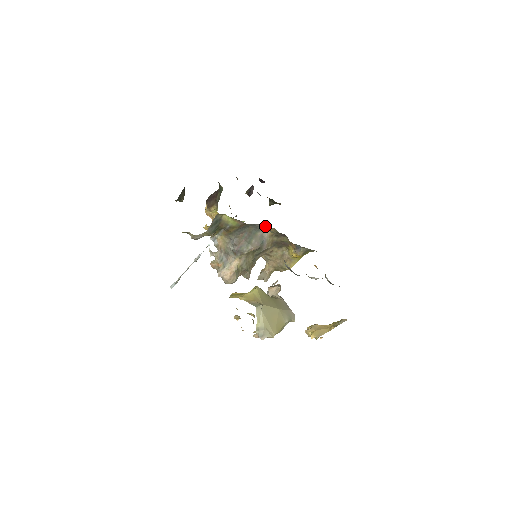
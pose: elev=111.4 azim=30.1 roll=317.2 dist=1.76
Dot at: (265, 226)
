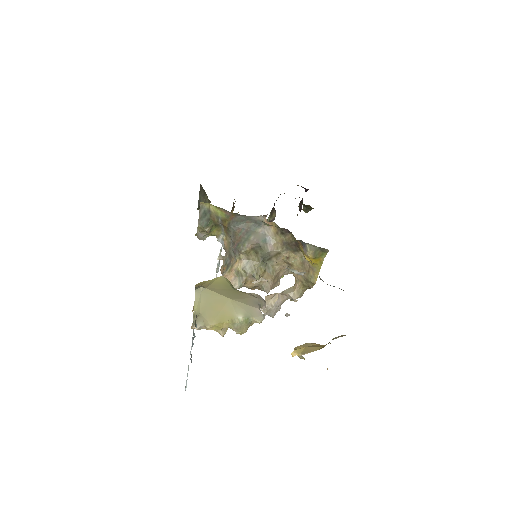
Dot at: (264, 220)
